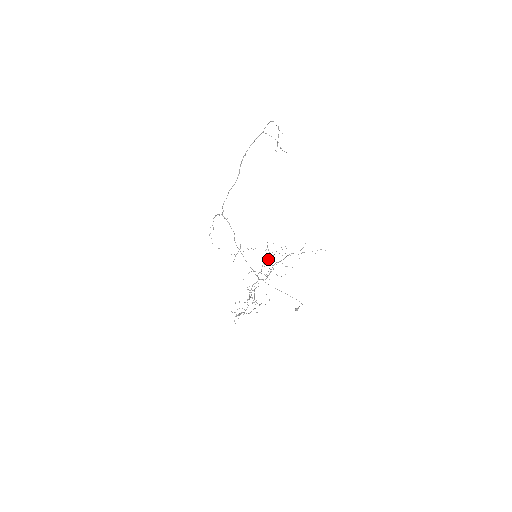
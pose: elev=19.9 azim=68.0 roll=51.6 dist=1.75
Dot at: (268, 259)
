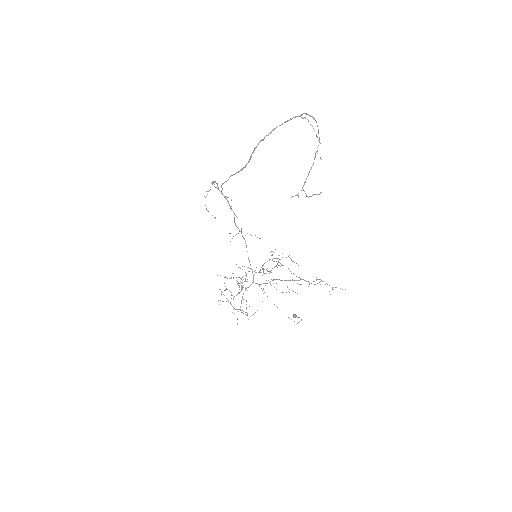
Dot at: occluded
